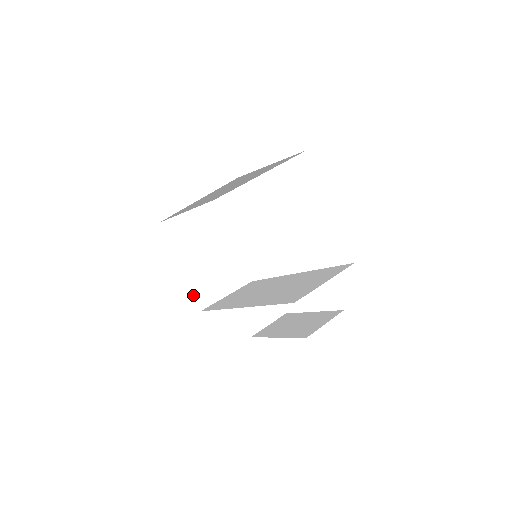
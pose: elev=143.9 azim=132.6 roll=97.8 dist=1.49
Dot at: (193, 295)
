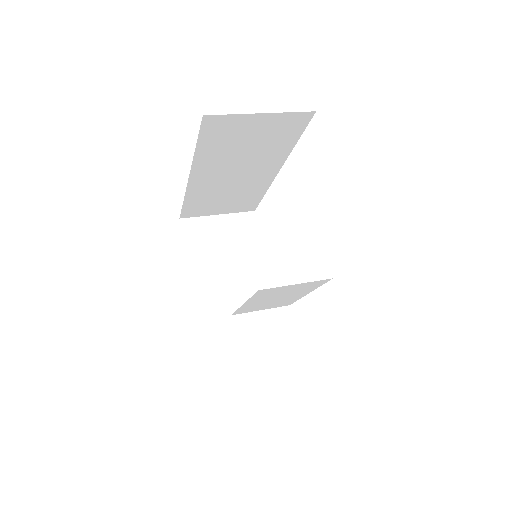
Dot at: (195, 306)
